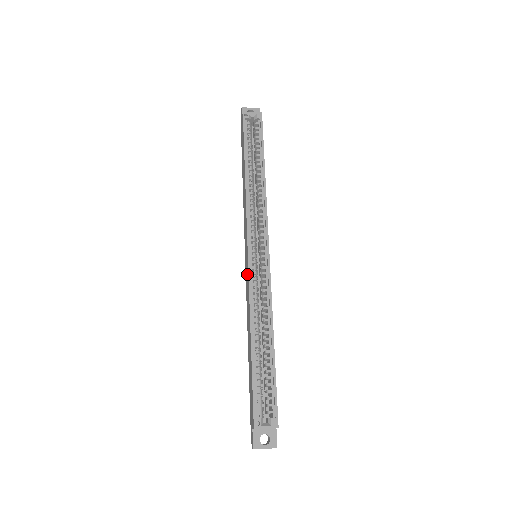
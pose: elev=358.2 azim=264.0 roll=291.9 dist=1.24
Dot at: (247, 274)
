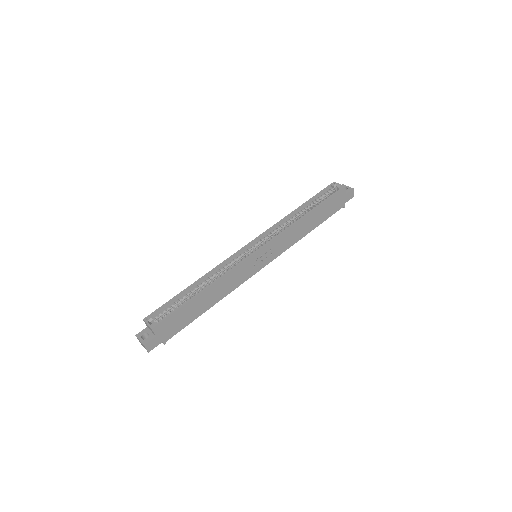
Dot at: occluded
